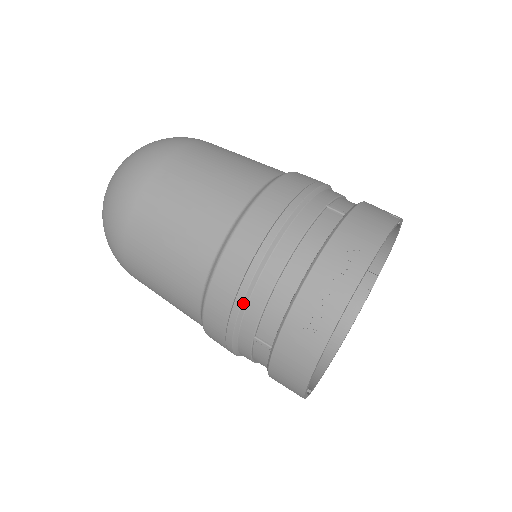
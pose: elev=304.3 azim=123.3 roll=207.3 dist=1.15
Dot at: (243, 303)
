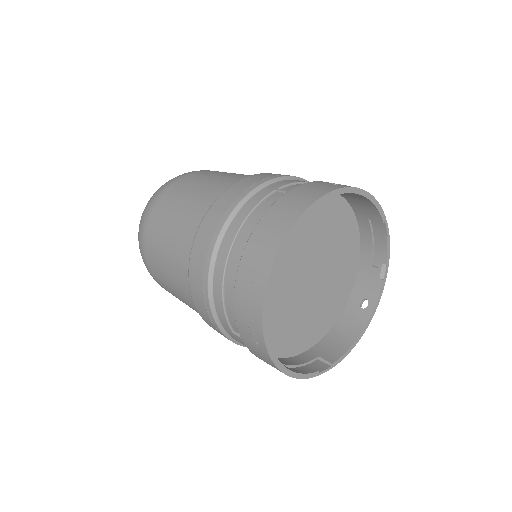
Dot at: (285, 177)
